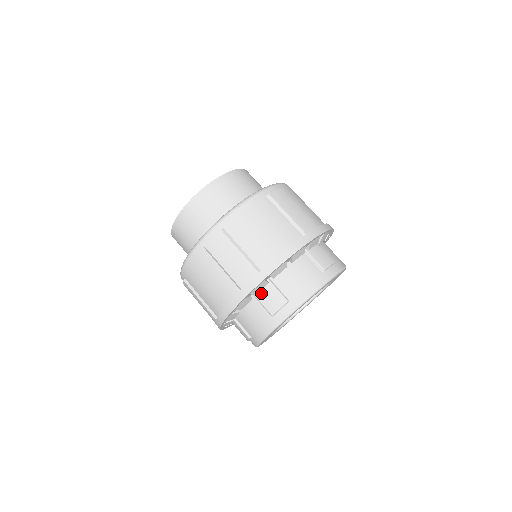
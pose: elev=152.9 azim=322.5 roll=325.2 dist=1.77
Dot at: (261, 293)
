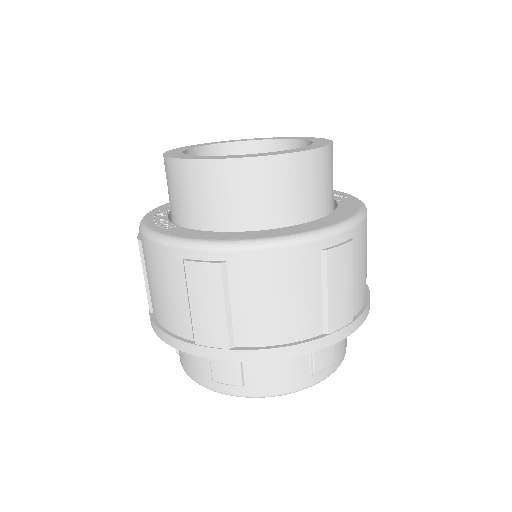
Dot at: occluded
